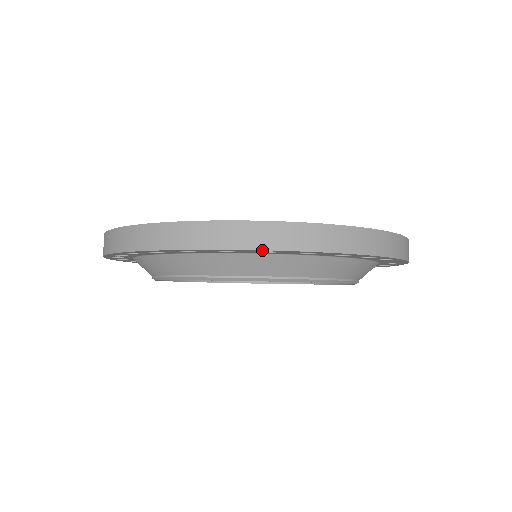
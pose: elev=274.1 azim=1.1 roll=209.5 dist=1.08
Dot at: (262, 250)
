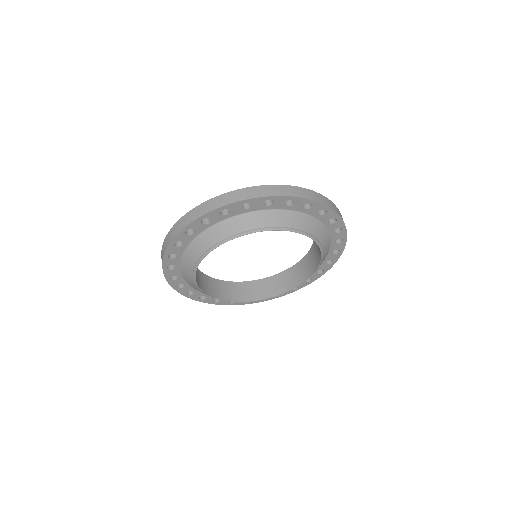
Dot at: (197, 219)
